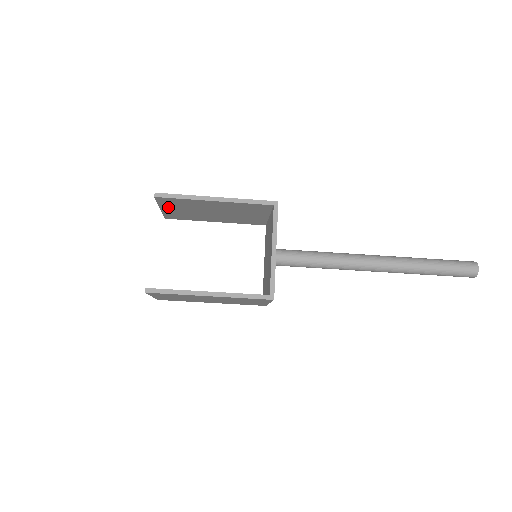
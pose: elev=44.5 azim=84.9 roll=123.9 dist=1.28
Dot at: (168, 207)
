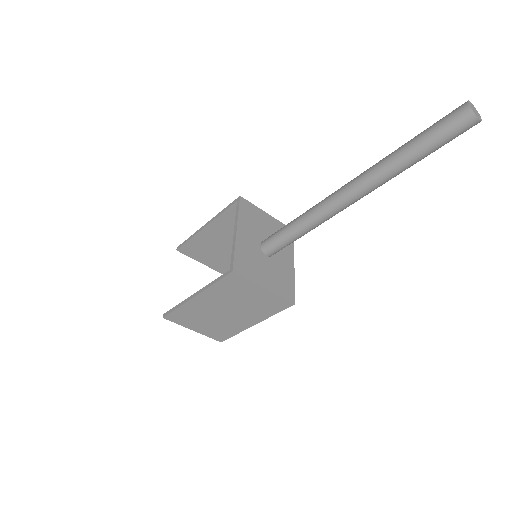
Dot at: (203, 258)
